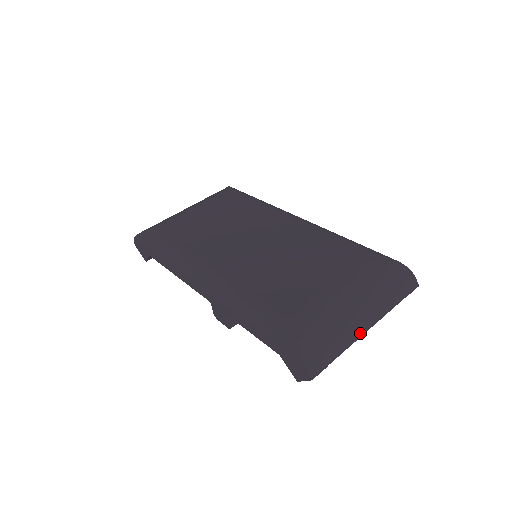
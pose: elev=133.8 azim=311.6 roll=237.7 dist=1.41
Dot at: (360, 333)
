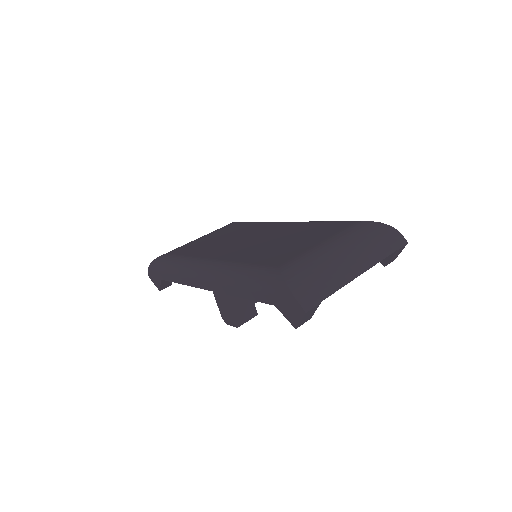
Dot at: (351, 277)
